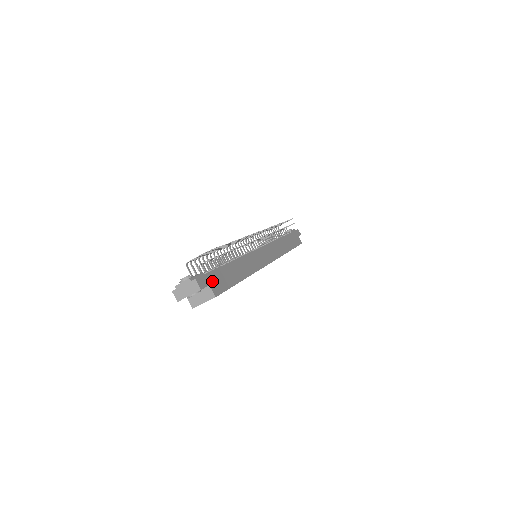
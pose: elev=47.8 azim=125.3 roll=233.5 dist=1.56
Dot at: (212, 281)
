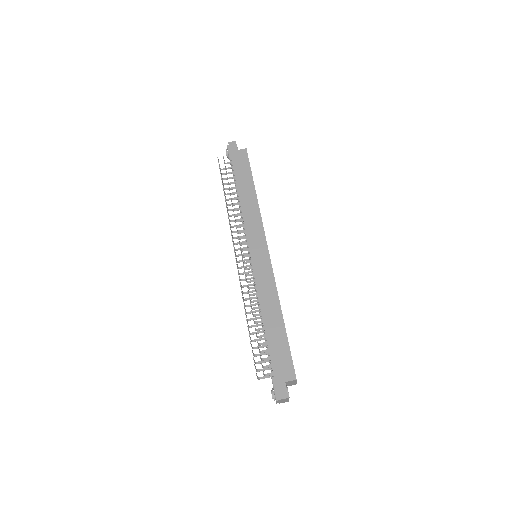
Dot at: (282, 375)
